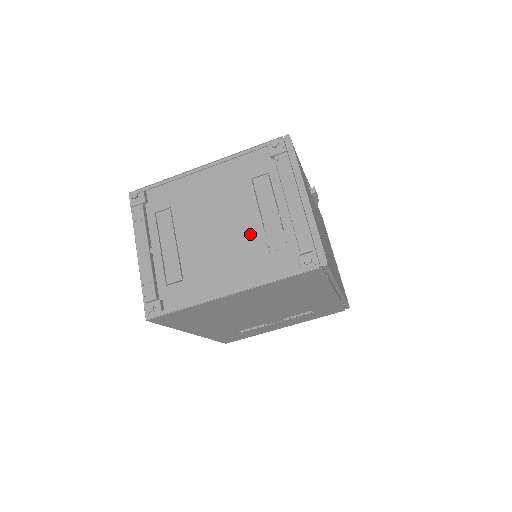
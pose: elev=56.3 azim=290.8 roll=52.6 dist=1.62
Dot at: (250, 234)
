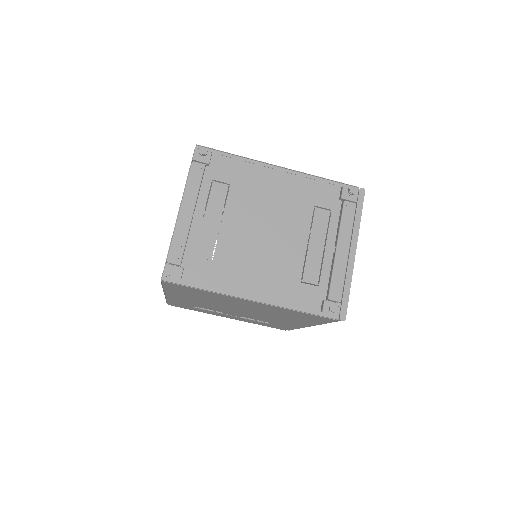
Dot at: (292, 255)
